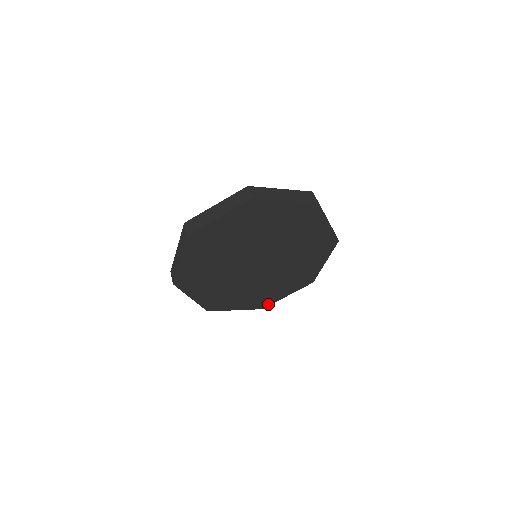
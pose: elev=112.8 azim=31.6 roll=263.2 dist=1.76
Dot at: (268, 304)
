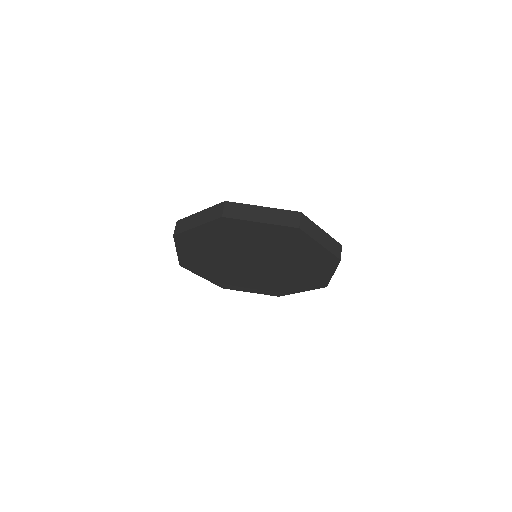
Dot at: (231, 288)
